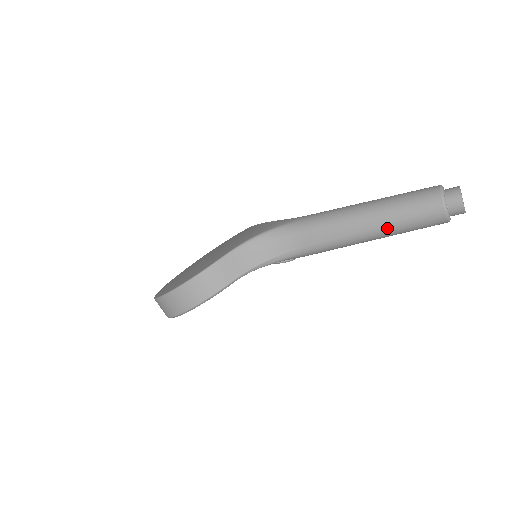
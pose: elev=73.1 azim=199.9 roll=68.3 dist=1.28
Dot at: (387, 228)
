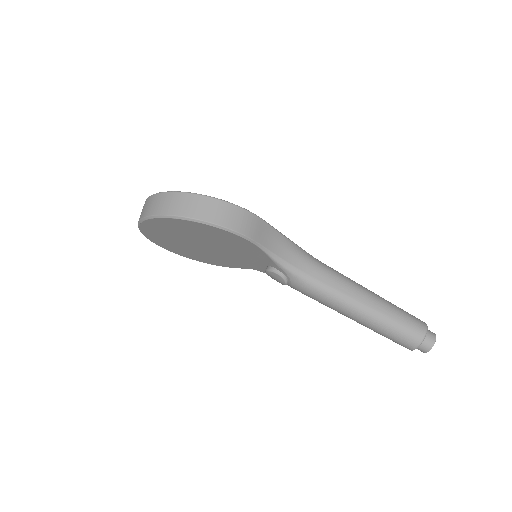
Dot at: (381, 315)
